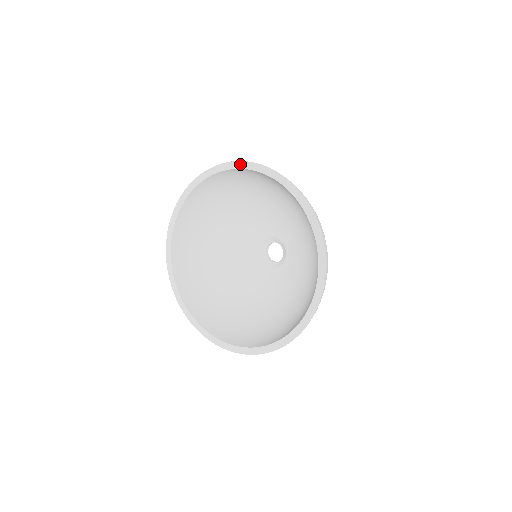
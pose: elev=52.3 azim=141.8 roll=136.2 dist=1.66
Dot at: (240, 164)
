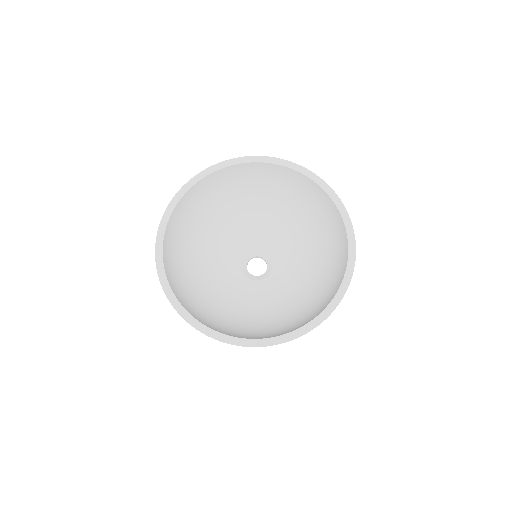
Dot at: (263, 158)
